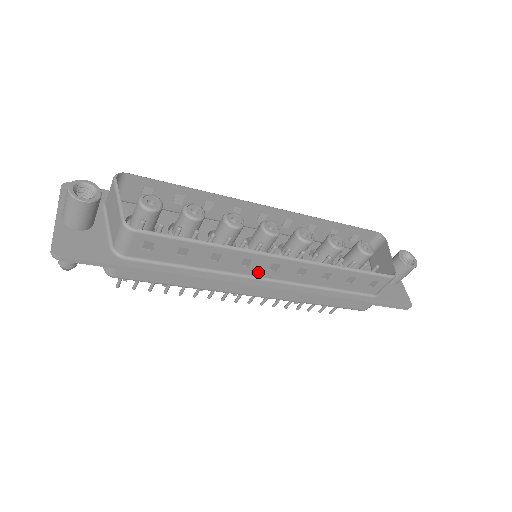
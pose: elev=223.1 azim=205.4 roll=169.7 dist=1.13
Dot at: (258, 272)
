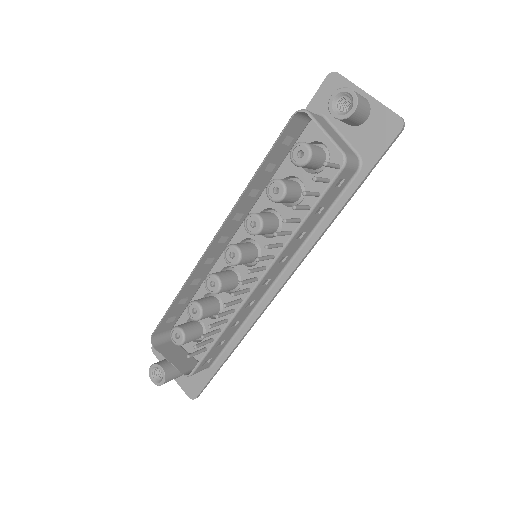
Dot at: (265, 290)
